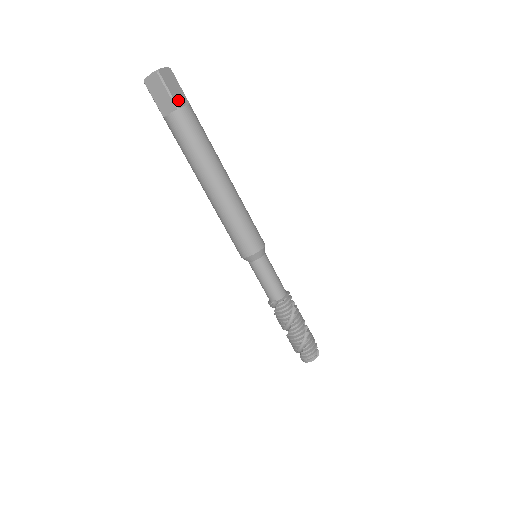
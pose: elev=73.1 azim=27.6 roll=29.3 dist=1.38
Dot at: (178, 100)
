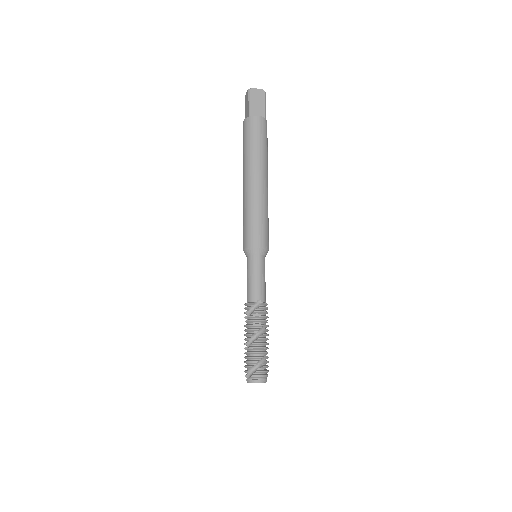
Dot at: occluded
